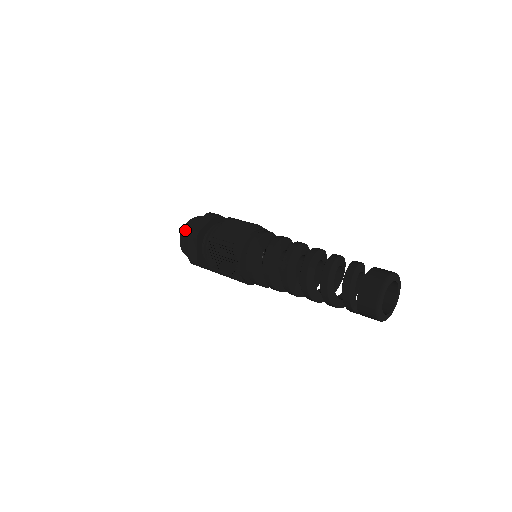
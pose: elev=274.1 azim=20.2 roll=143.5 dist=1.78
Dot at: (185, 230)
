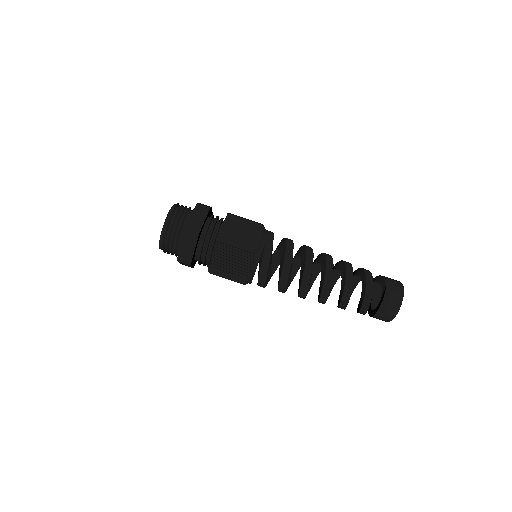
Dot at: (164, 245)
